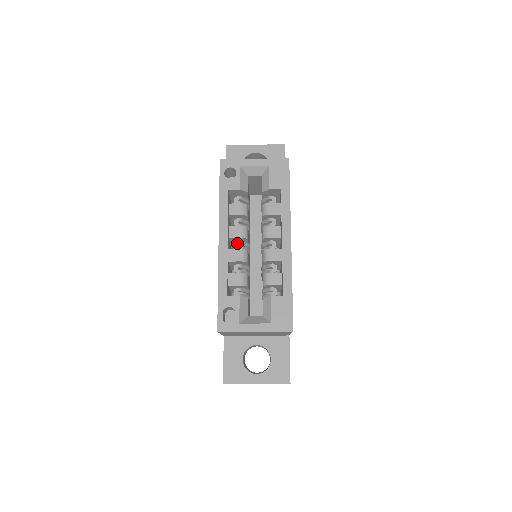
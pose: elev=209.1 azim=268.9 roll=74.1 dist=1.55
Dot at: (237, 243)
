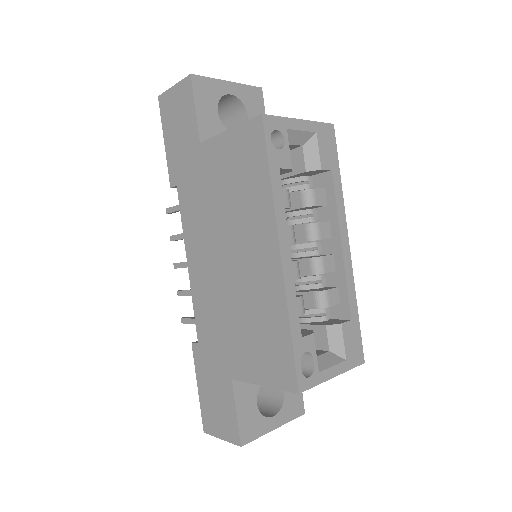
Dot at: occluded
